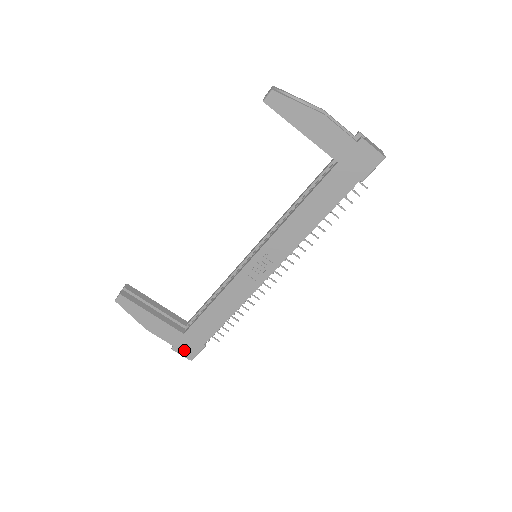
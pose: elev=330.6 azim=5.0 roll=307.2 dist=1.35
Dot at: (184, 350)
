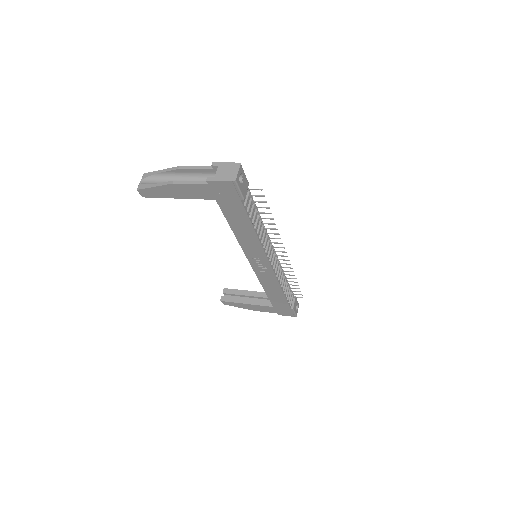
Dot at: (285, 313)
